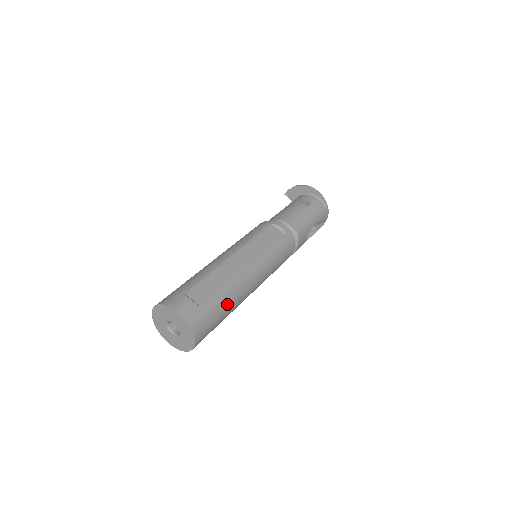
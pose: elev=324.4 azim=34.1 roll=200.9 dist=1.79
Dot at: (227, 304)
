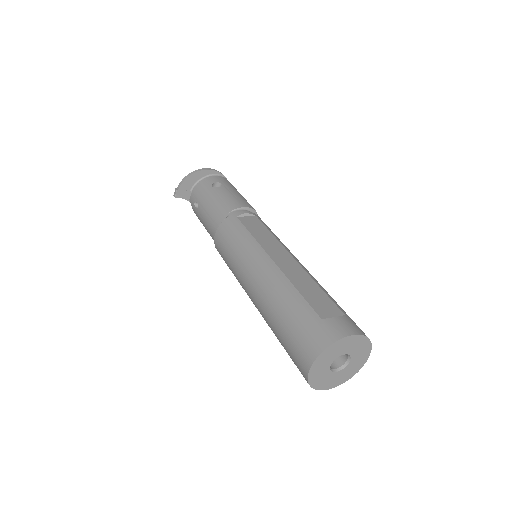
Dot at: occluded
